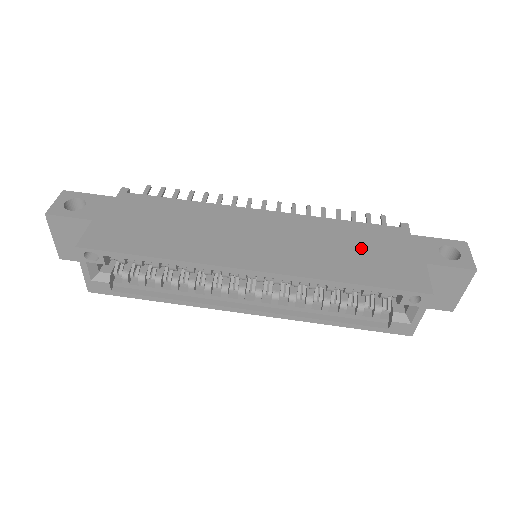
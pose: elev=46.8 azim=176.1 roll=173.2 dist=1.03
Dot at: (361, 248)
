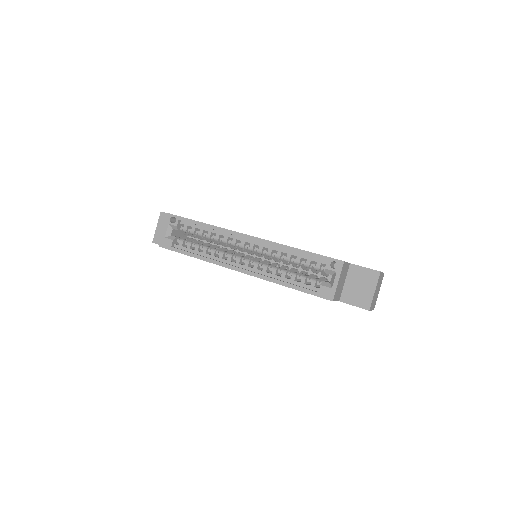
Dot at: occluded
